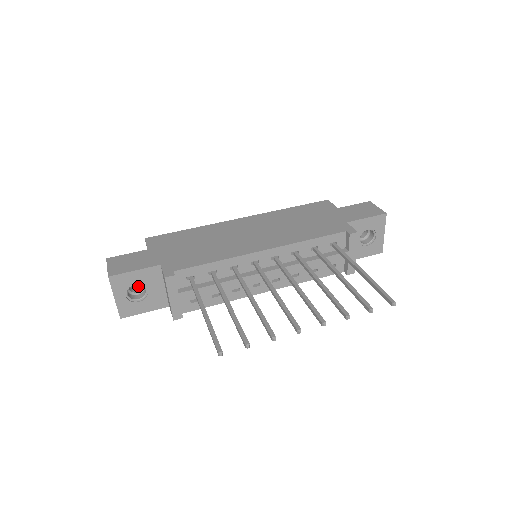
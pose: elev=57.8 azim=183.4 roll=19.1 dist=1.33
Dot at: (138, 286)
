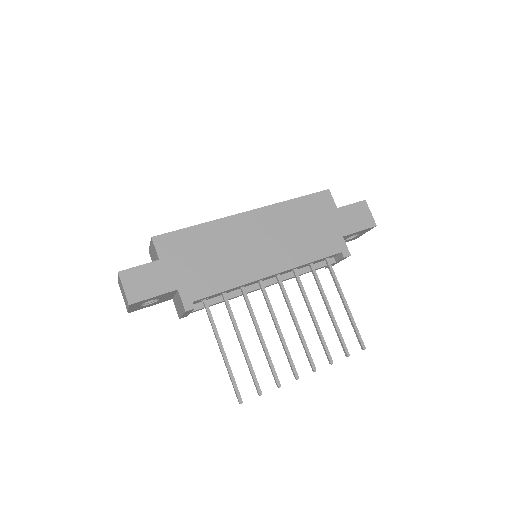
Dot at: occluded
